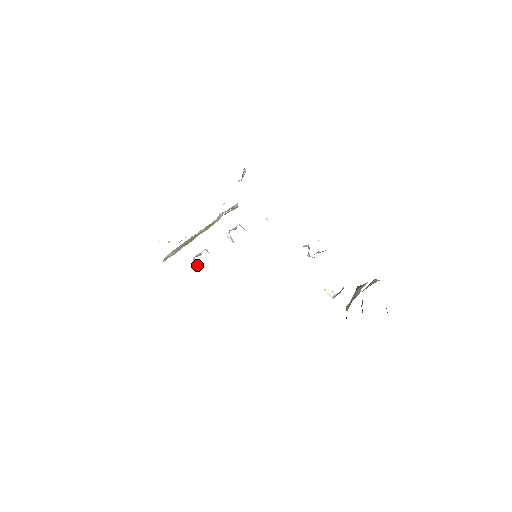
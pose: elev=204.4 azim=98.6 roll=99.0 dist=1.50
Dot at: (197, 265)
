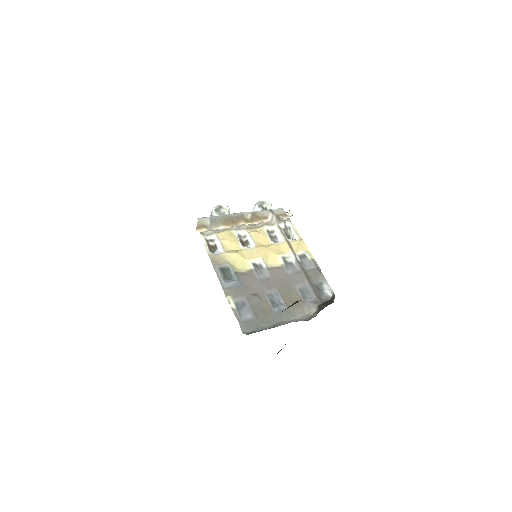
Dot at: occluded
